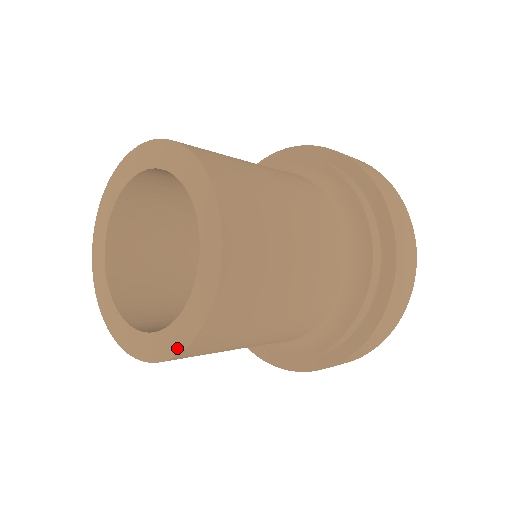
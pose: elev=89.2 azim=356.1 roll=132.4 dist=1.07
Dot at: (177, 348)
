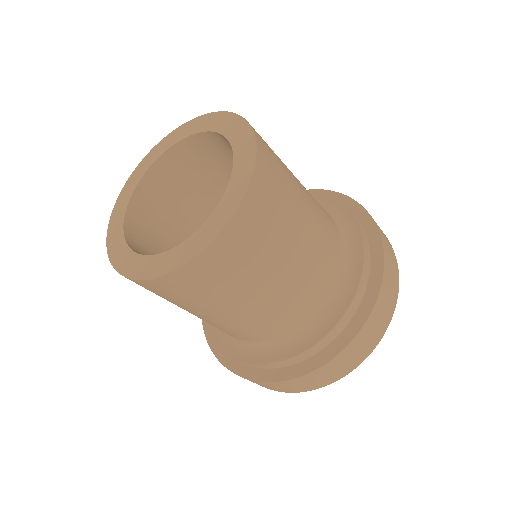
Dot at: (210, 238)
